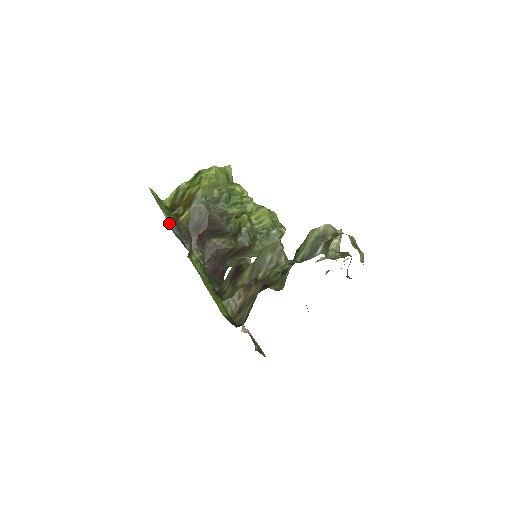
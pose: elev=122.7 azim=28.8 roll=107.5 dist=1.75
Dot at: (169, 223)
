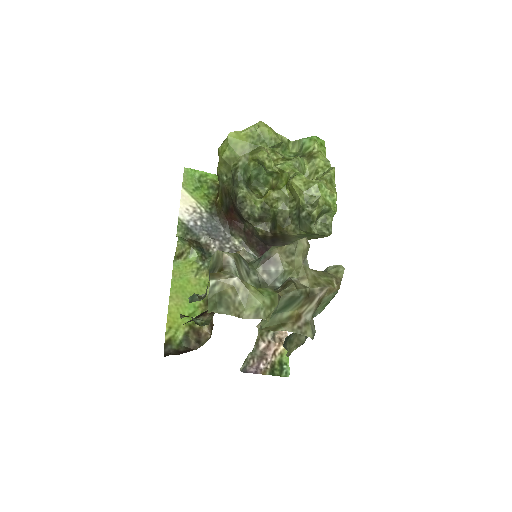
Dot at: (185, 214)
